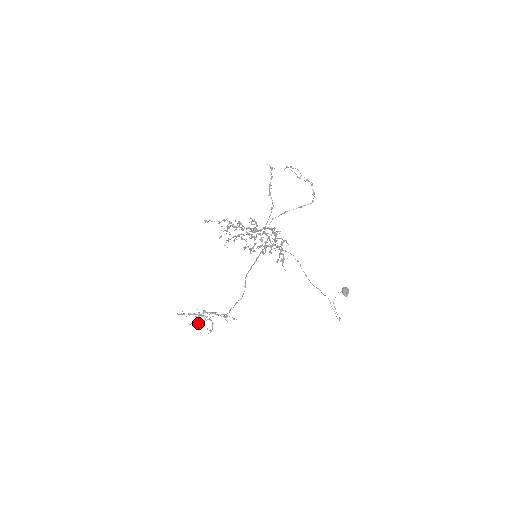
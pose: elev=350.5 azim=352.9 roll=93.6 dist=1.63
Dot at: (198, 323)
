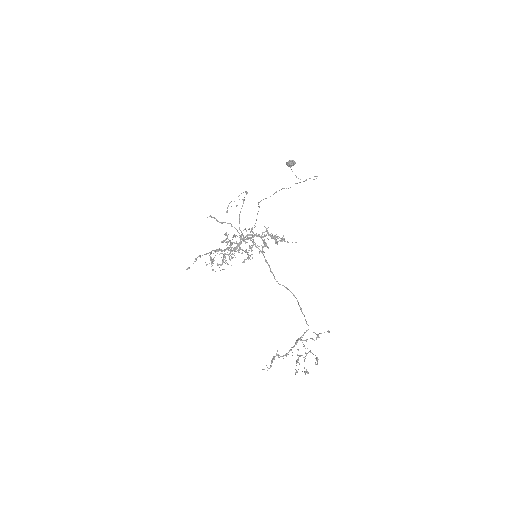
Dot at: (305, 372)
